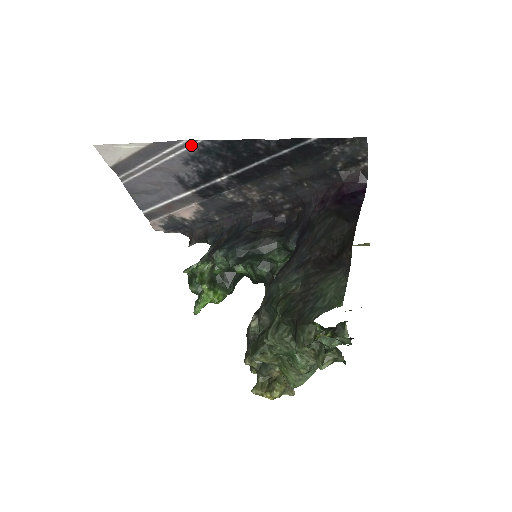
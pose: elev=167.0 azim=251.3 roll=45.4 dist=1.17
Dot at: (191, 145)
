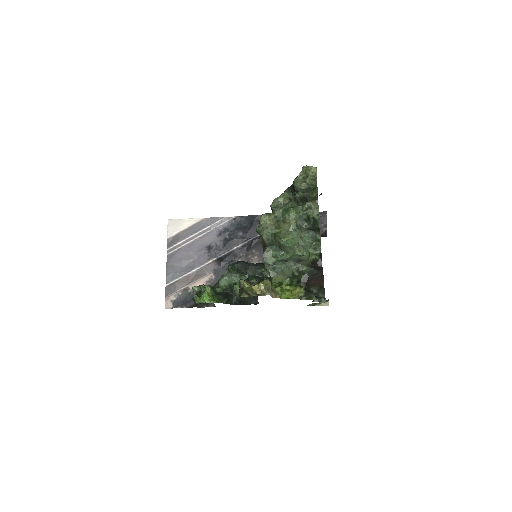
Dot at: (228, 221)
